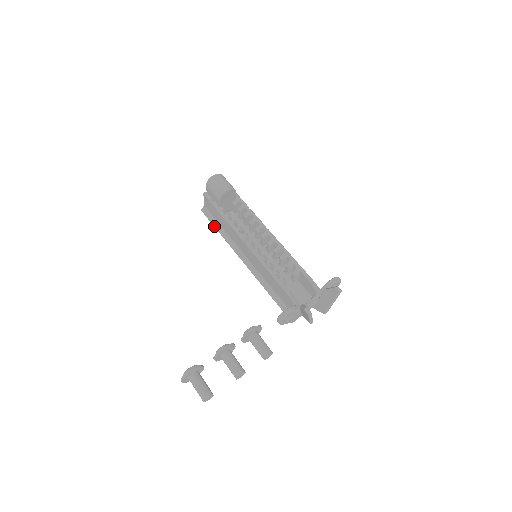
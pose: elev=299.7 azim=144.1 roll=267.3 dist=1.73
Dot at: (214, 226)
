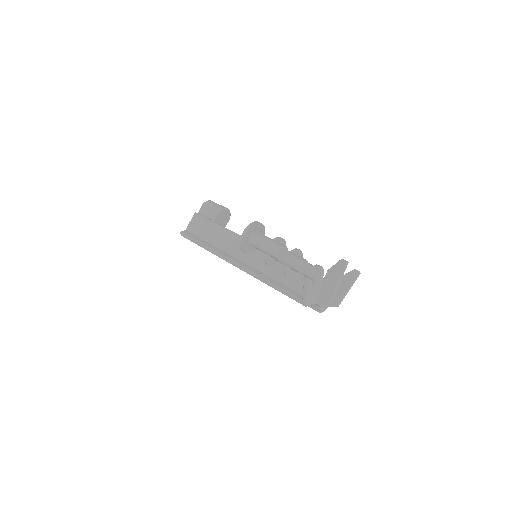
Dot at: (198, 241)
